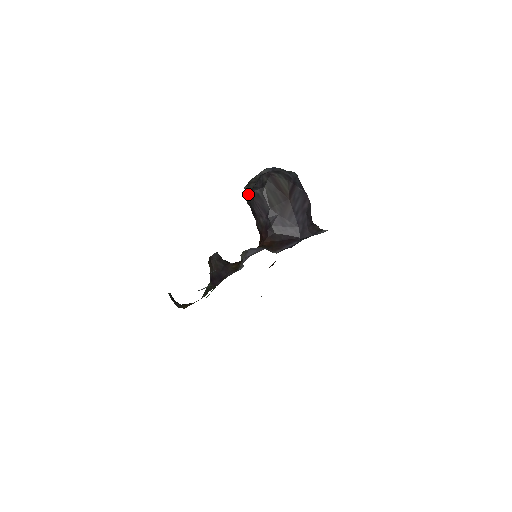
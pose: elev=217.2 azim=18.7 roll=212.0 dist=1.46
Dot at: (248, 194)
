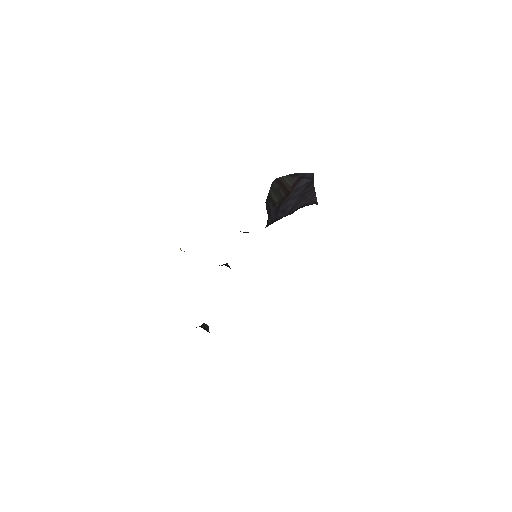
Dot at: occluded
